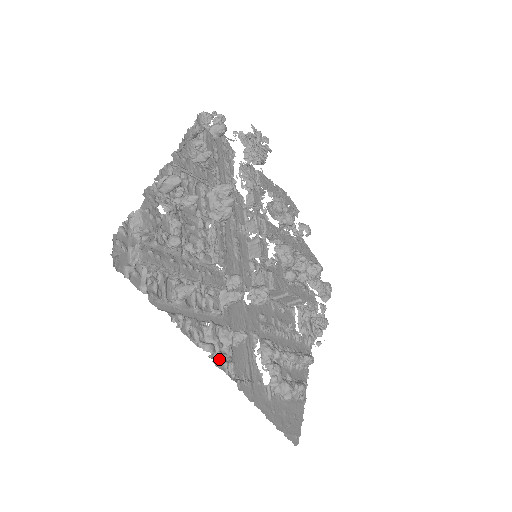
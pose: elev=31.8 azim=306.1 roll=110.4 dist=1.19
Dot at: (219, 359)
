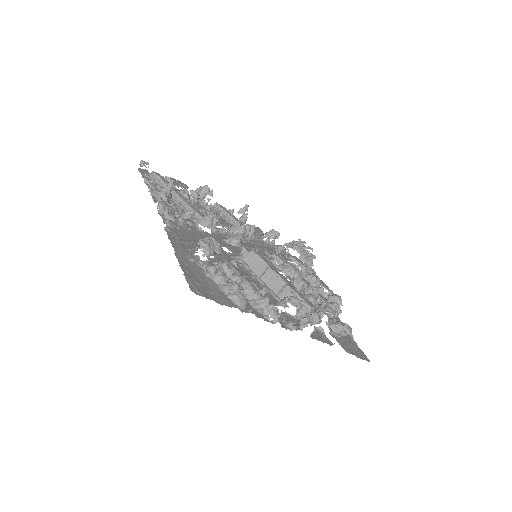
Dot at: (164, 215)
